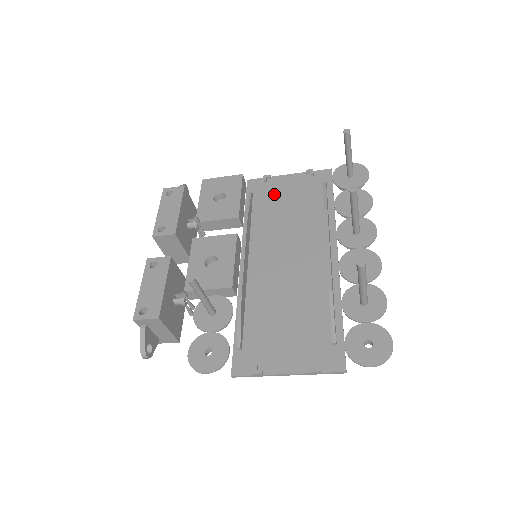
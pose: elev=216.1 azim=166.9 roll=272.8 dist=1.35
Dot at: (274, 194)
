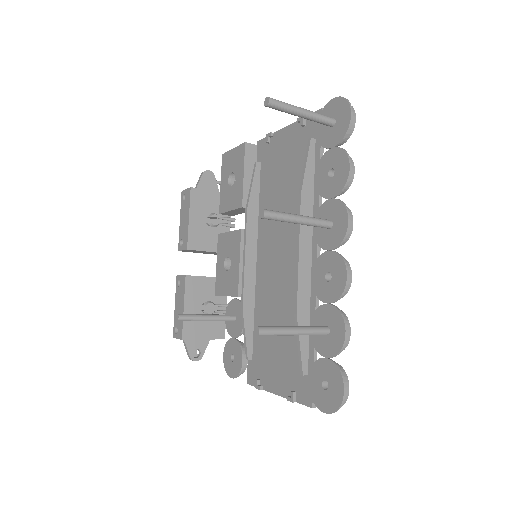
Dot at: (275, 161)
